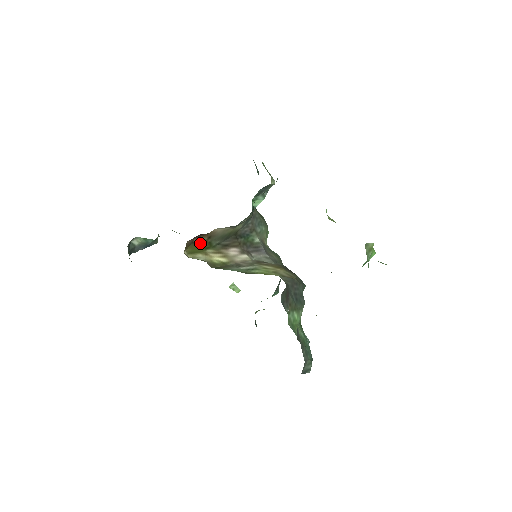
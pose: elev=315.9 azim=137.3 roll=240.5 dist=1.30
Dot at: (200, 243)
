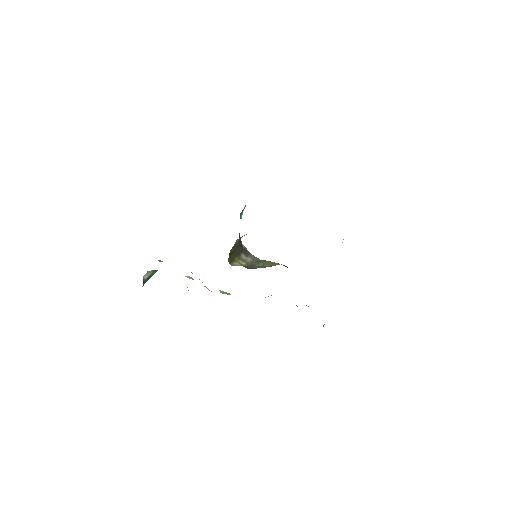
Dot at: (232, 254)
